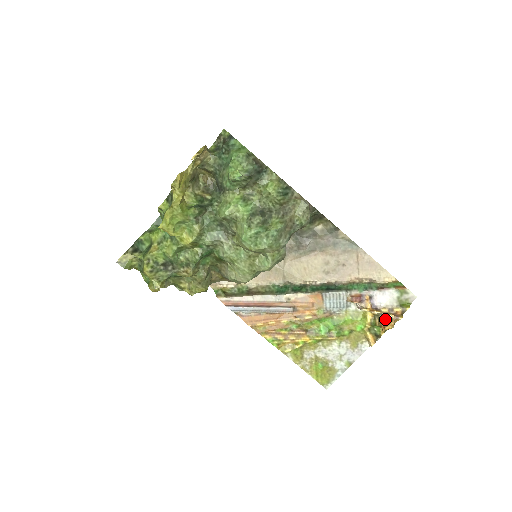
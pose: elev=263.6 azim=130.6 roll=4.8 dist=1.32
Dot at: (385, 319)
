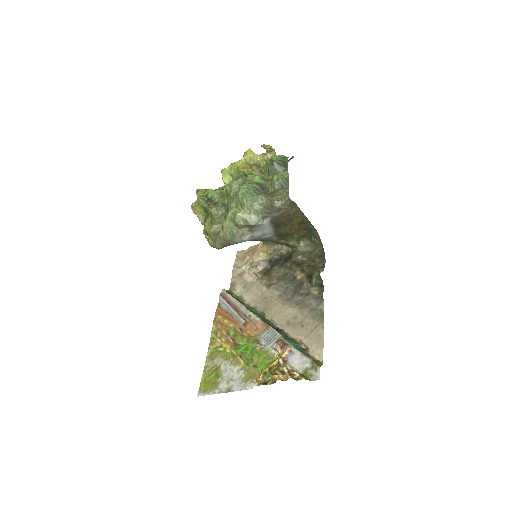
Dot at: (281, 373)
